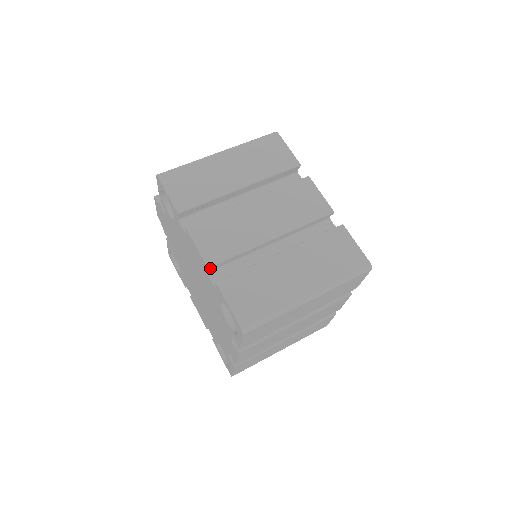
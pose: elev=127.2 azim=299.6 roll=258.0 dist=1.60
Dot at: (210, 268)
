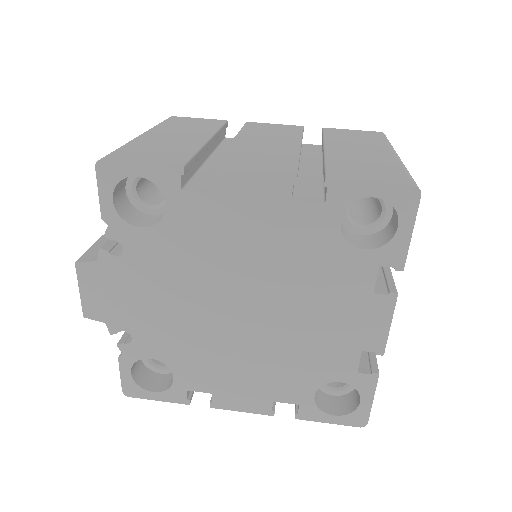
Dot at: (296, 180)
